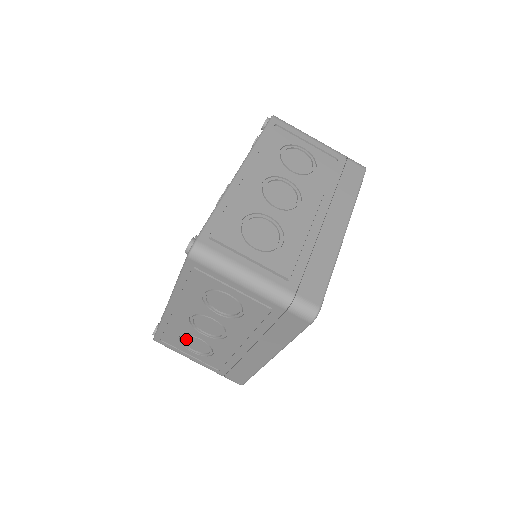
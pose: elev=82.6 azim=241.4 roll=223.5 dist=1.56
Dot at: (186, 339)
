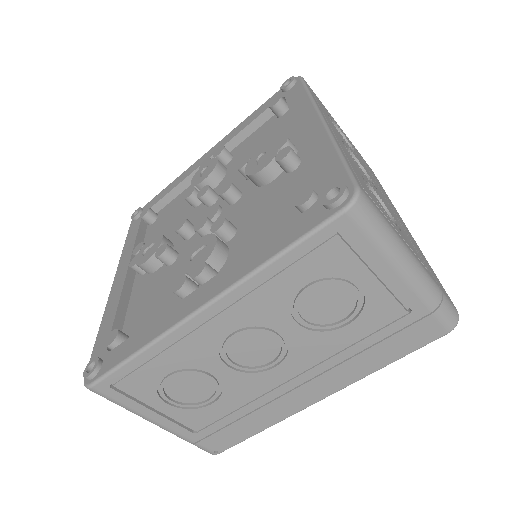
Dot at: (174, 379)
